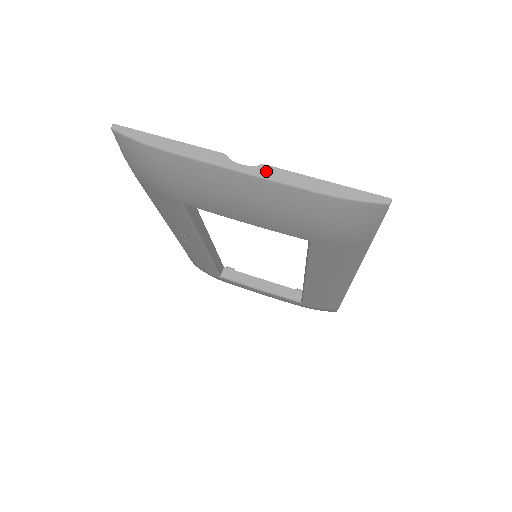
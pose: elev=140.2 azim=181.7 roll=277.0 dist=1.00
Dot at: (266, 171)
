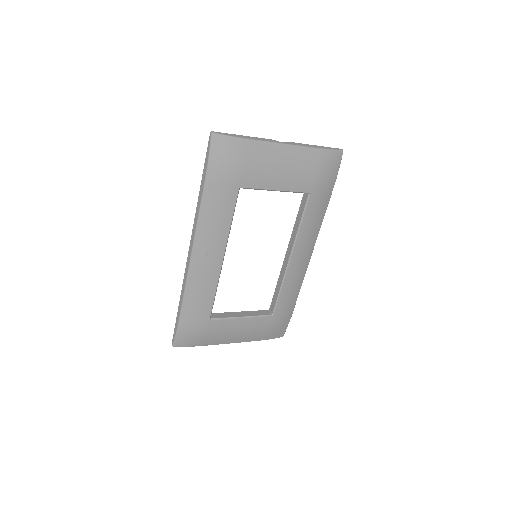
Dot at: (294, 144)
